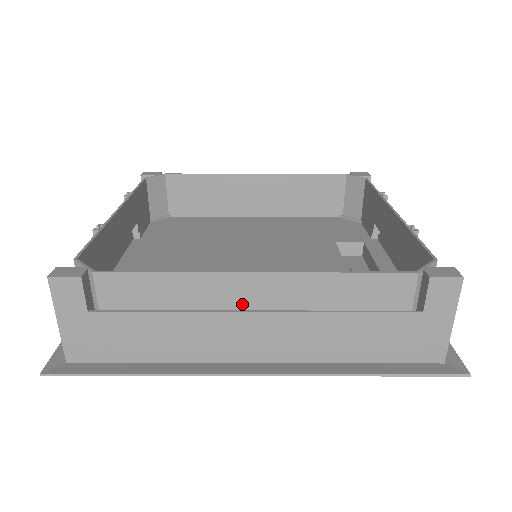
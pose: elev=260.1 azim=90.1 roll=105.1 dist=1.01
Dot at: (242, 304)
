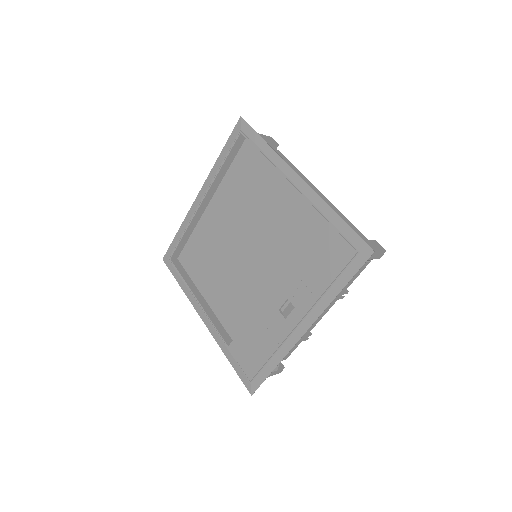
Dot at: occluded
